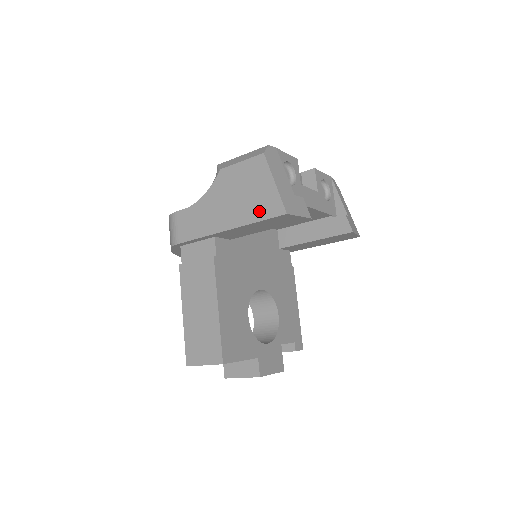
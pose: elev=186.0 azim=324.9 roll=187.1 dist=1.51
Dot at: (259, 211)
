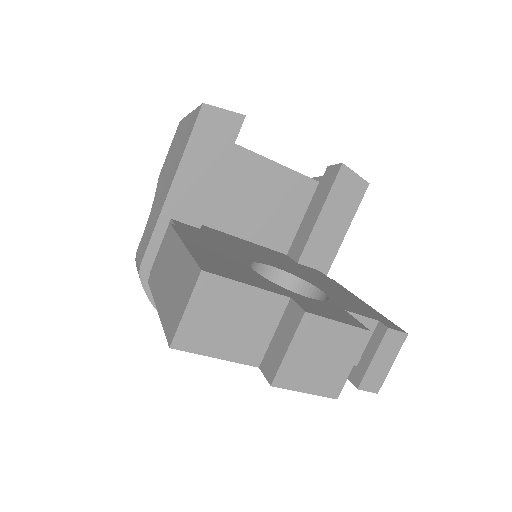
Dot at: (186, 138)
